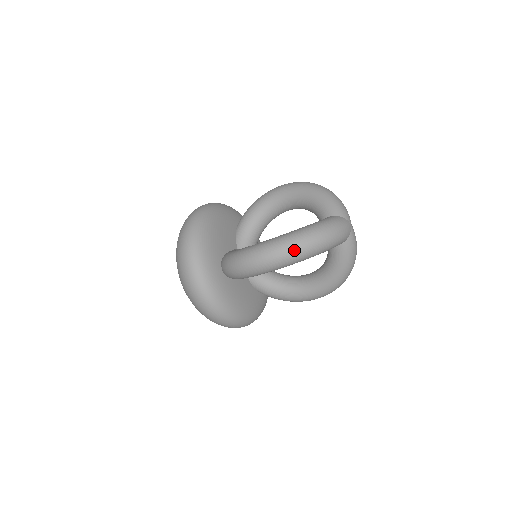
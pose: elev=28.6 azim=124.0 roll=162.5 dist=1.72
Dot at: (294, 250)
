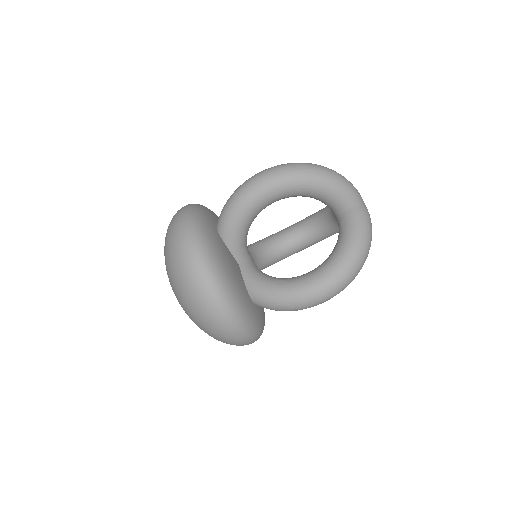
Dot at: (301, 164)
